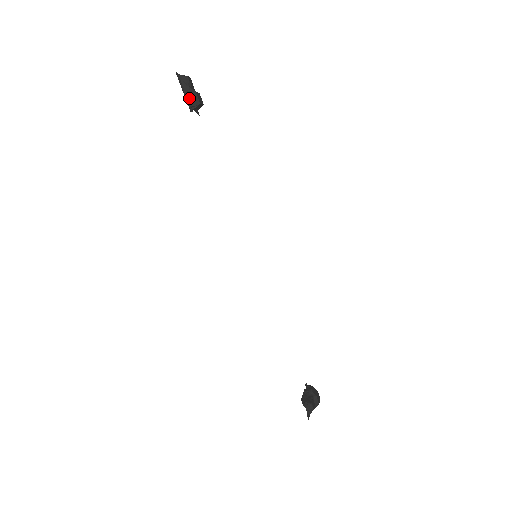
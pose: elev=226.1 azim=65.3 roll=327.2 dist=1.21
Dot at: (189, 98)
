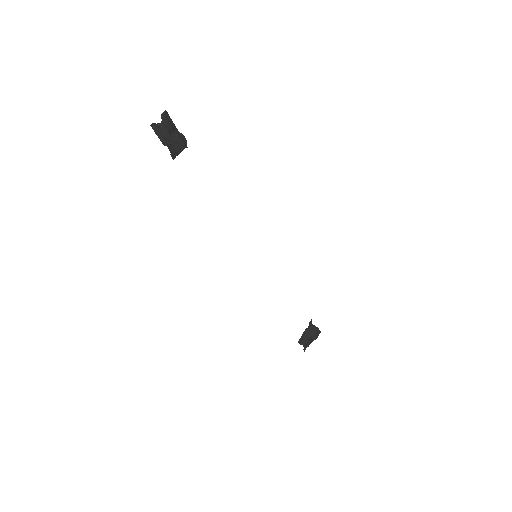
Dot at: (169, 147)
